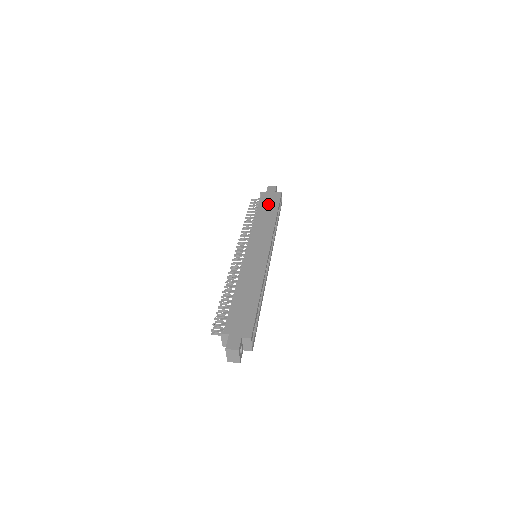
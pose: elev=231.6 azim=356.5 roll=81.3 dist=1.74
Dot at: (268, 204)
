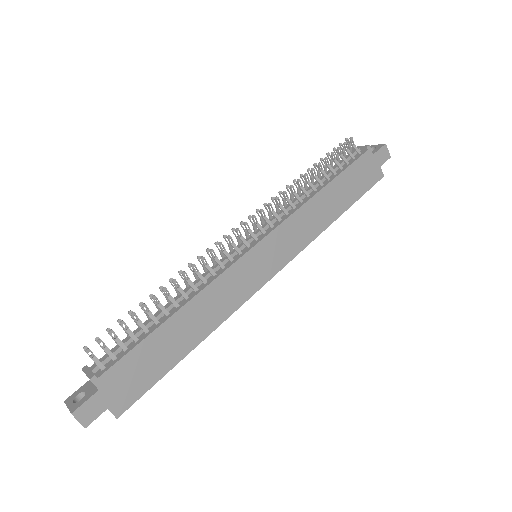
Dot at: (353, 182)
